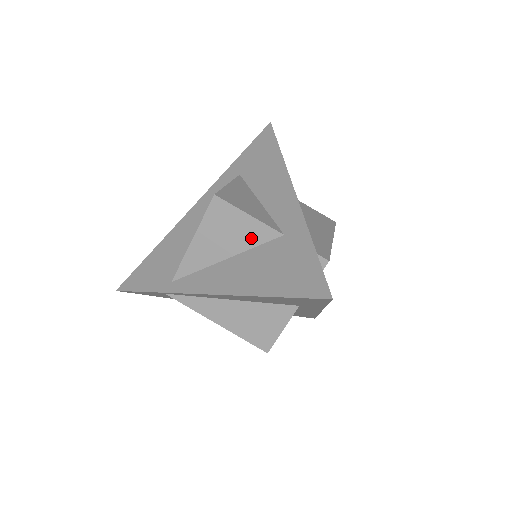
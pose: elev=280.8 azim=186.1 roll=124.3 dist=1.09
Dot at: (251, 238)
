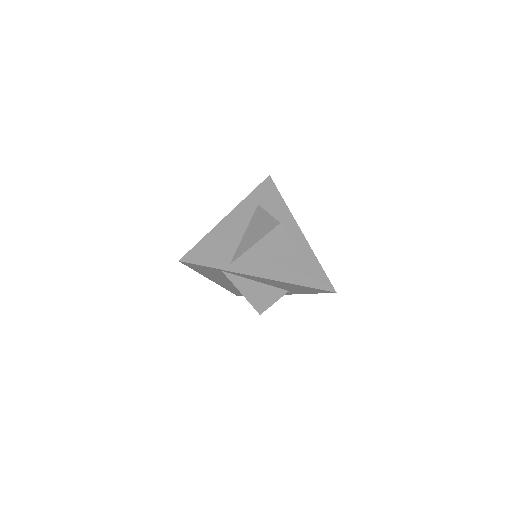
Dot at: (286, 251)
